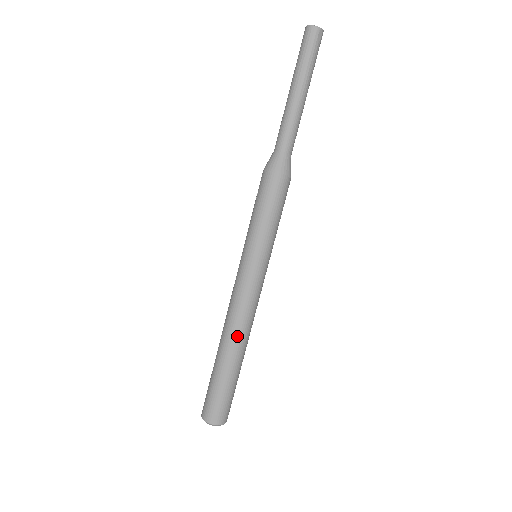
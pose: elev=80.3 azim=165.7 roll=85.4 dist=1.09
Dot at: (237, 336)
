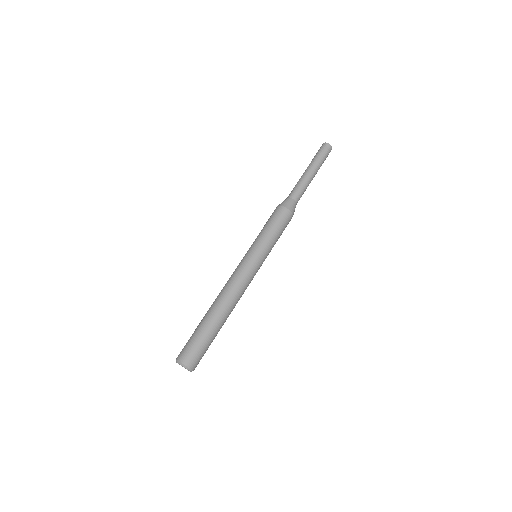
Dot at: (220, 297)
